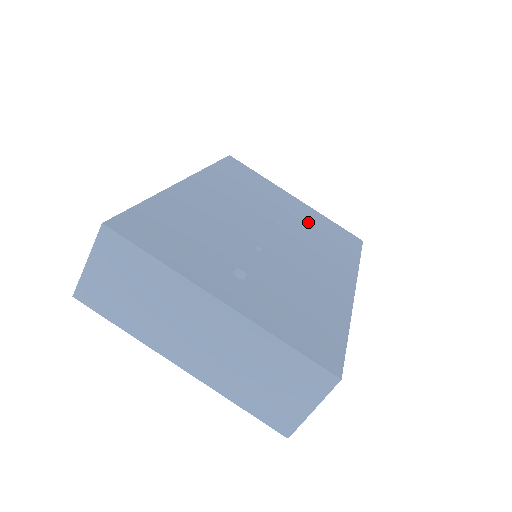
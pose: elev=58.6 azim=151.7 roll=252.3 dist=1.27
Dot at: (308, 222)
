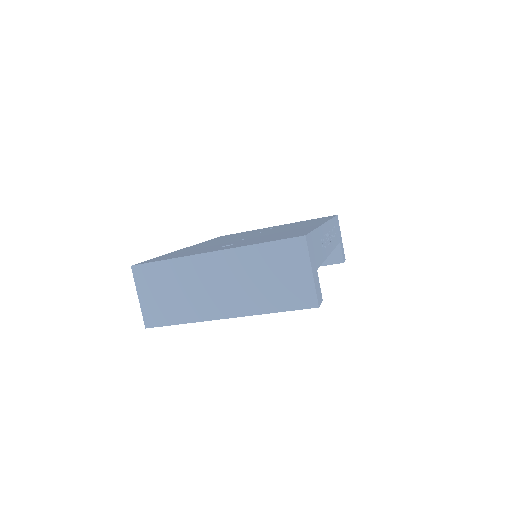
Dot at: occluded
